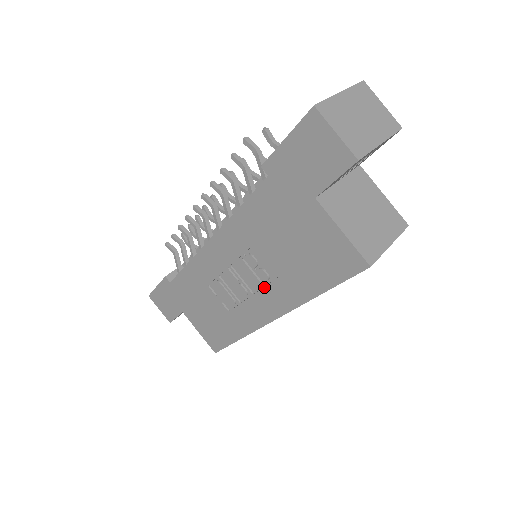
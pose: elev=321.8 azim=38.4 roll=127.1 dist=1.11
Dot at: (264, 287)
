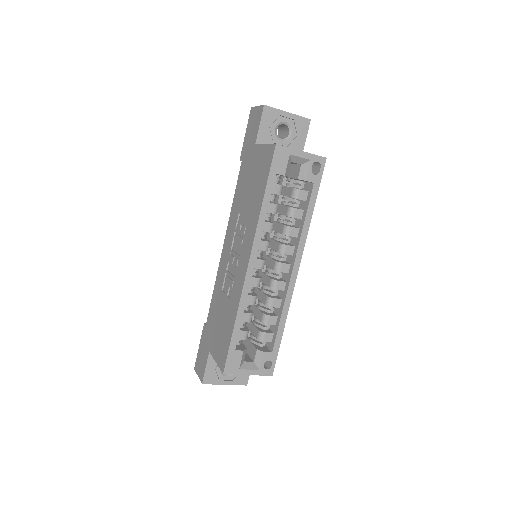
Dot at: (243, 239)
